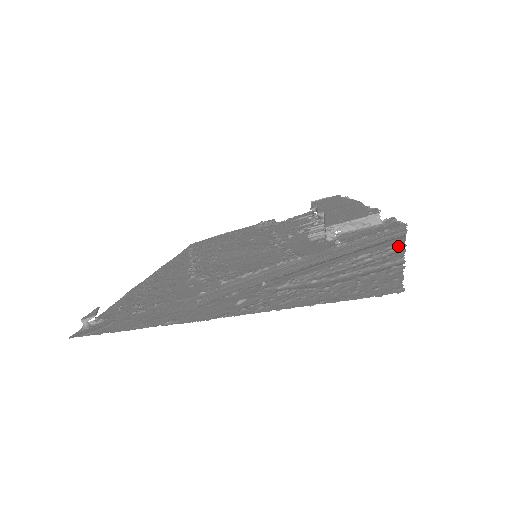
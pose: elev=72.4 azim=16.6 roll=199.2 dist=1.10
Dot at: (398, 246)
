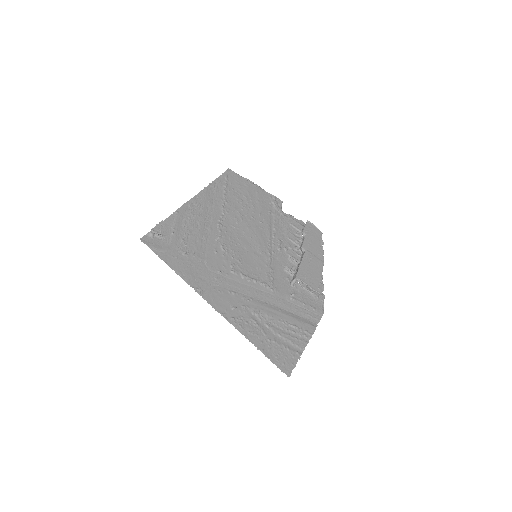
Dot at: (309, 335)
